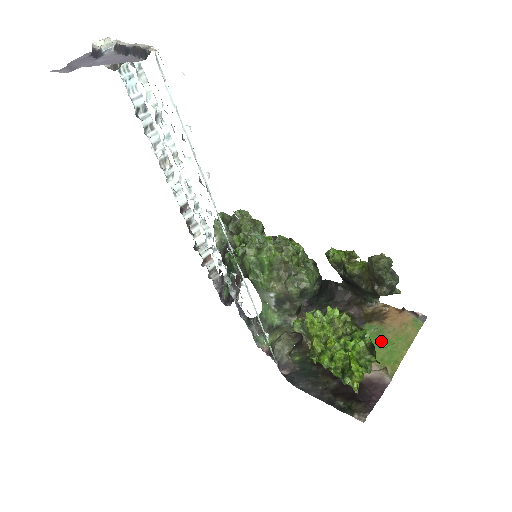
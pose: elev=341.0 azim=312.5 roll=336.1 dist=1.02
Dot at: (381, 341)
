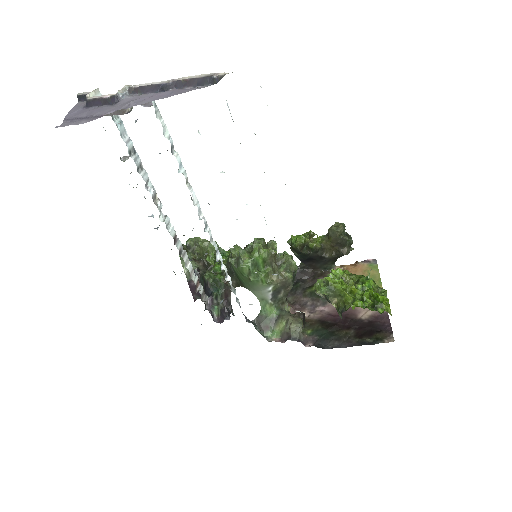
Dot at: occluded
